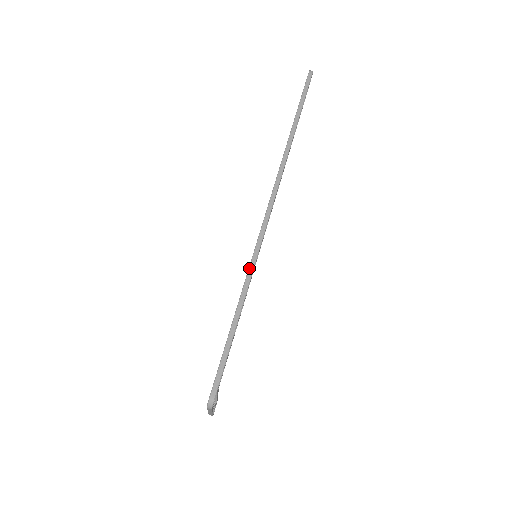
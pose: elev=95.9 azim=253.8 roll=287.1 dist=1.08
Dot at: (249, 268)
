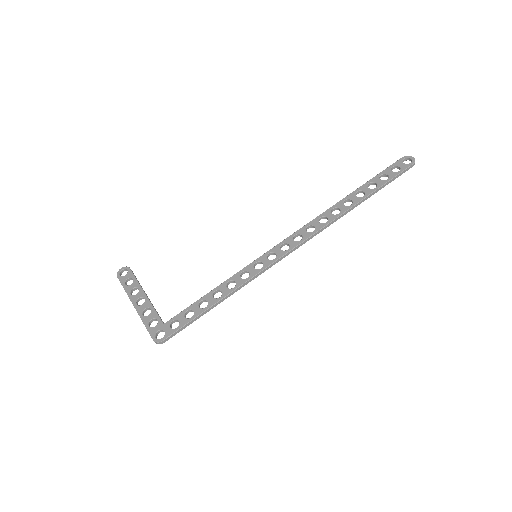
Dot at: (250, 279)
